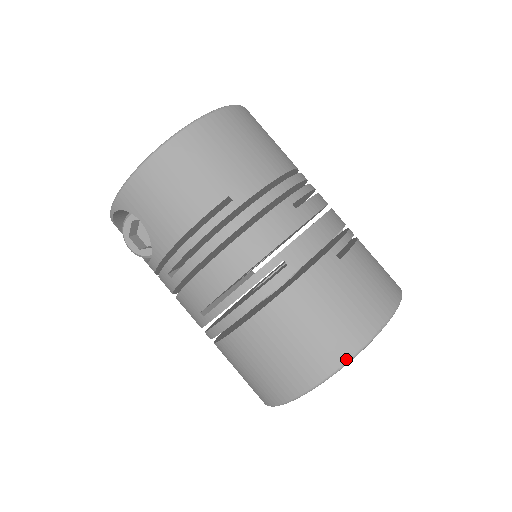
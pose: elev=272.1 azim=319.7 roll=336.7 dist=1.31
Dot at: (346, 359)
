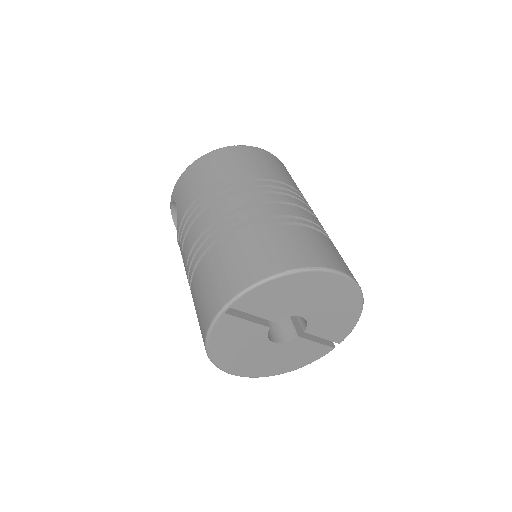
Dot at: (250, 284)
